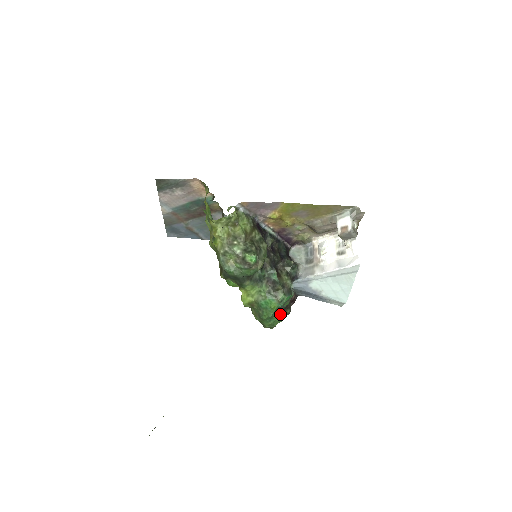
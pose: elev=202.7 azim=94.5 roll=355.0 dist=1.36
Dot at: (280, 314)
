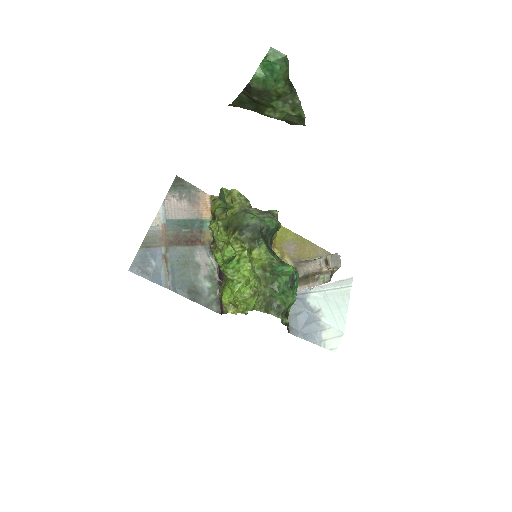
Dot at: occluded
